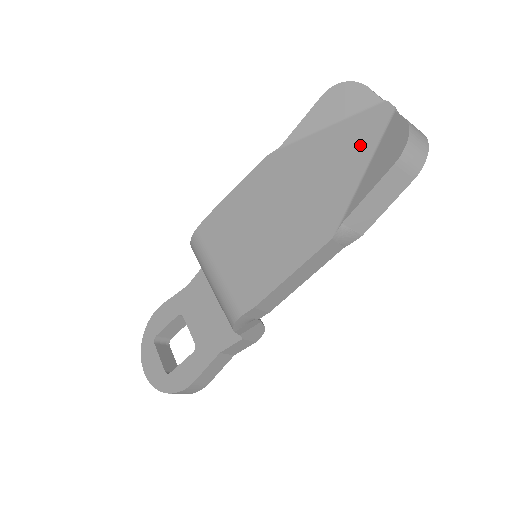
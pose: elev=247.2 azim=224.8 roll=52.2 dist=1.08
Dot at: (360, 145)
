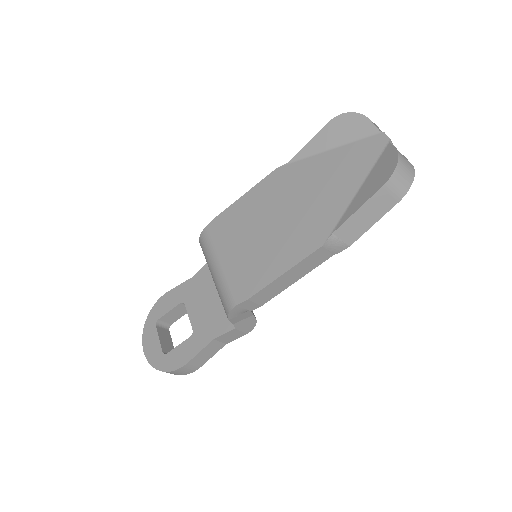
Dot at: (356, 168)
